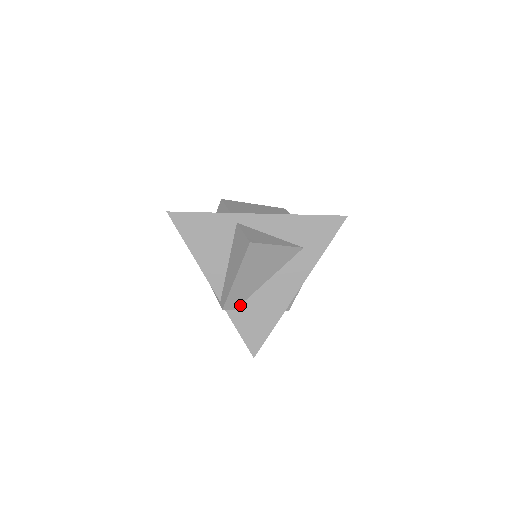
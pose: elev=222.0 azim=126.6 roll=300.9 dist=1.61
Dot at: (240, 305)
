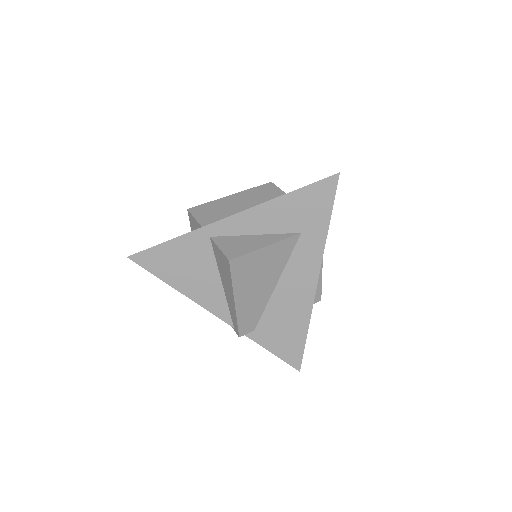
Dot at: (258, 323)
